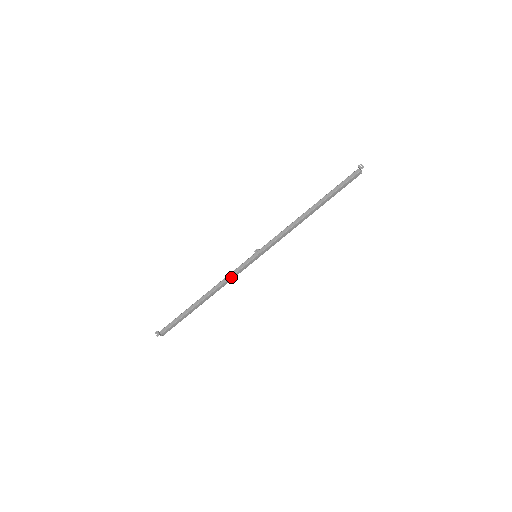
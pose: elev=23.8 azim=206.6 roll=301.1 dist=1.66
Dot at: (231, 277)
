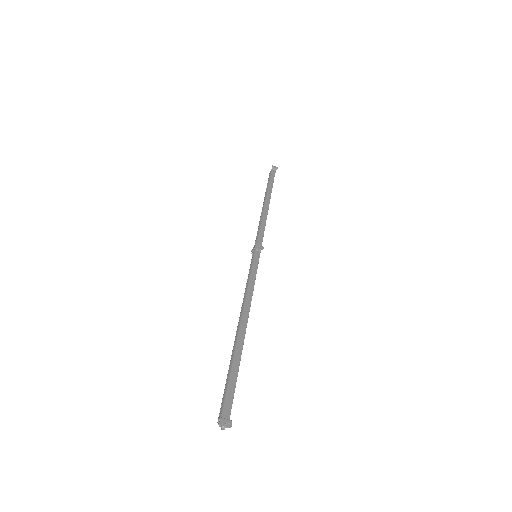
Dot at: (253, 286)
